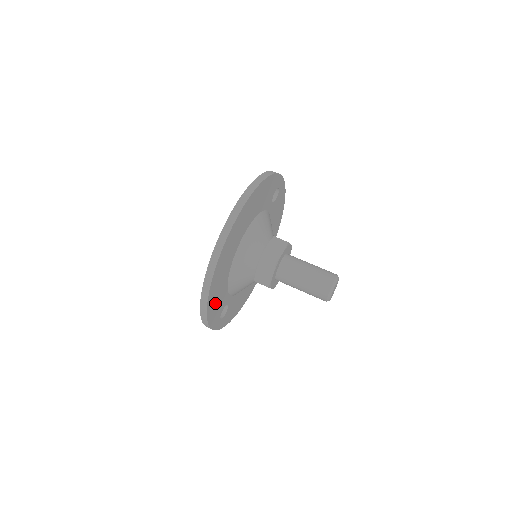
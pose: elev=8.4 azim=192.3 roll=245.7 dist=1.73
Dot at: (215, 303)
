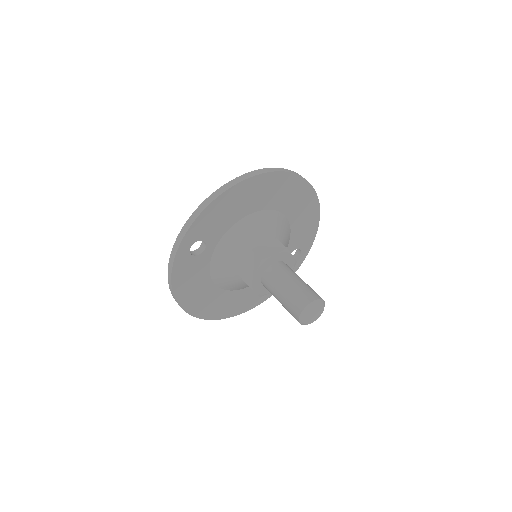
Dot at: (224, 209)
